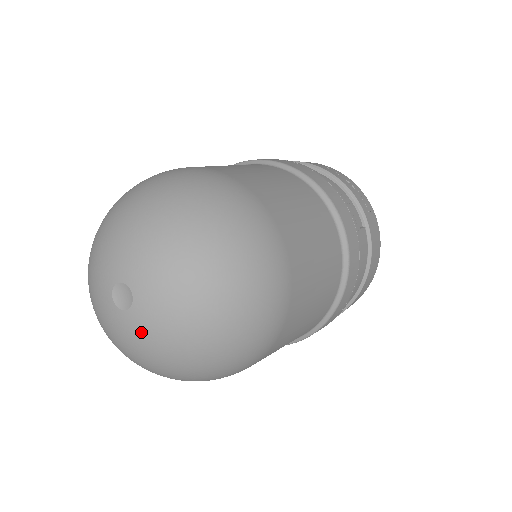
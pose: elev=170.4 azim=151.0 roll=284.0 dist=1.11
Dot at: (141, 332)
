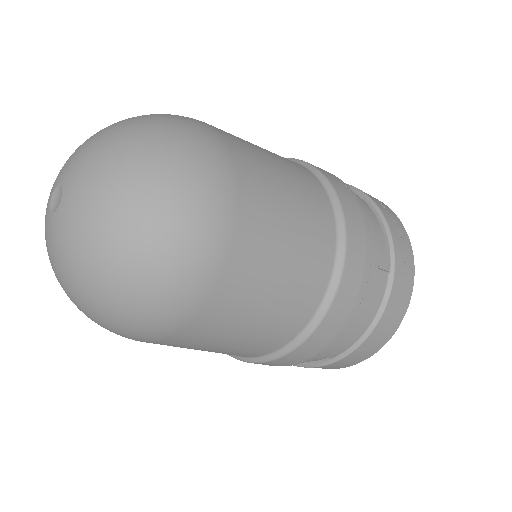
Dot at: (56, 239)
